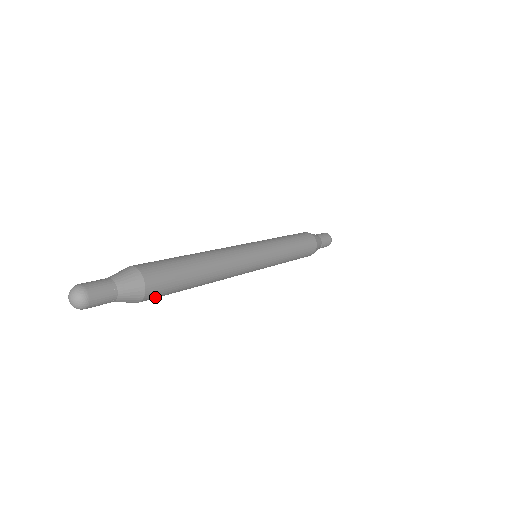
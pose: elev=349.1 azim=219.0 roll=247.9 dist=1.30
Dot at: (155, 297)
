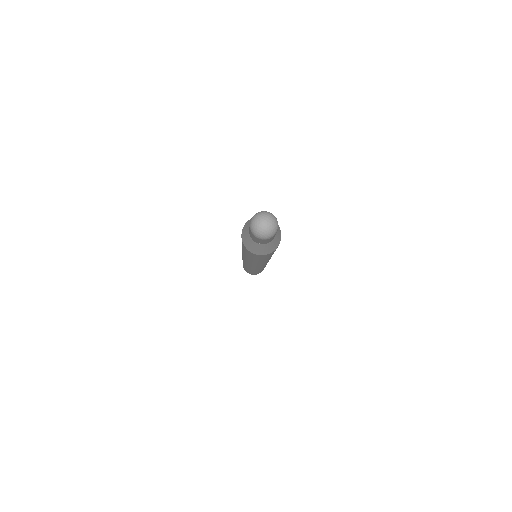
Dot at: (269, 255)
